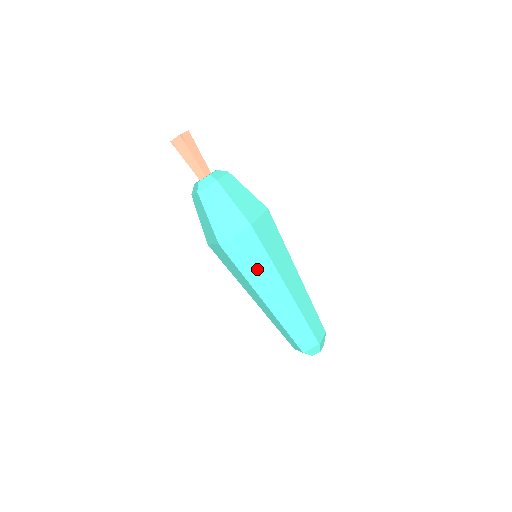
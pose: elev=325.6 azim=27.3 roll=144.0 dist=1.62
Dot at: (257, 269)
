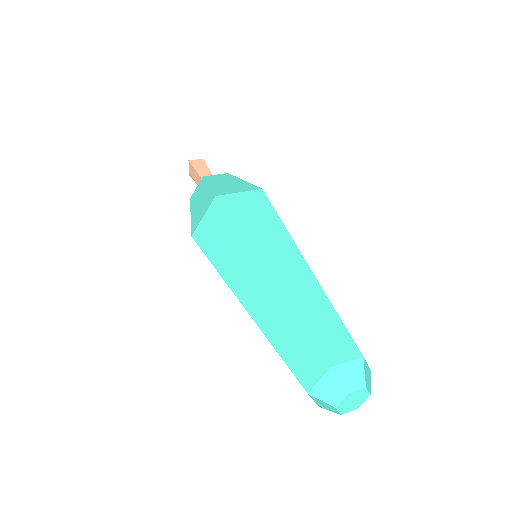
Dot at: (227, 252)
